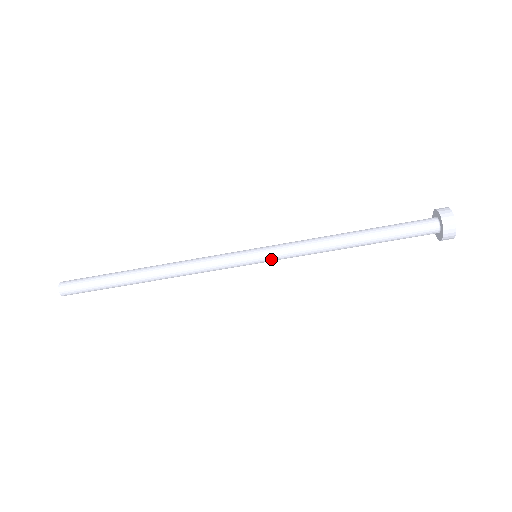
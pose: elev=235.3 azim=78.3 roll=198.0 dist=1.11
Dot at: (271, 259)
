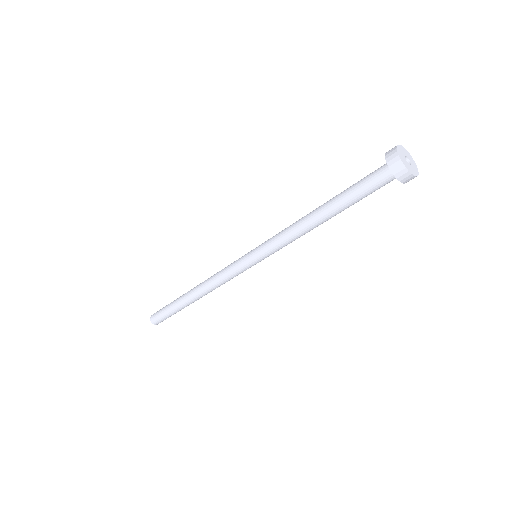
Dot at: (269, 255)
